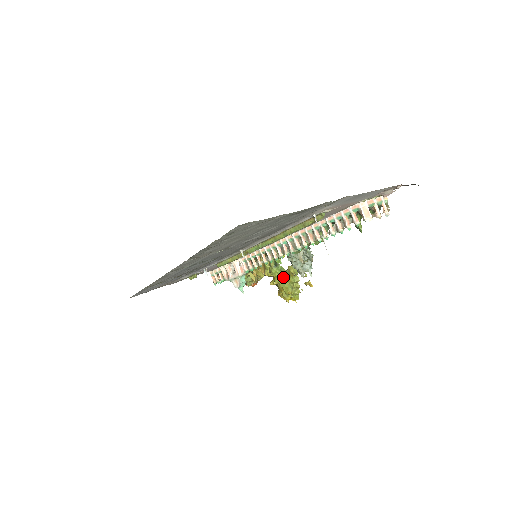
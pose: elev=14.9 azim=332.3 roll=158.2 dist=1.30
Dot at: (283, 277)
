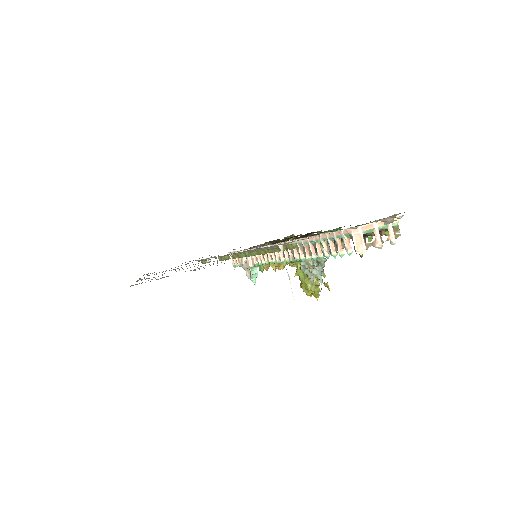
Dot at: occluded
